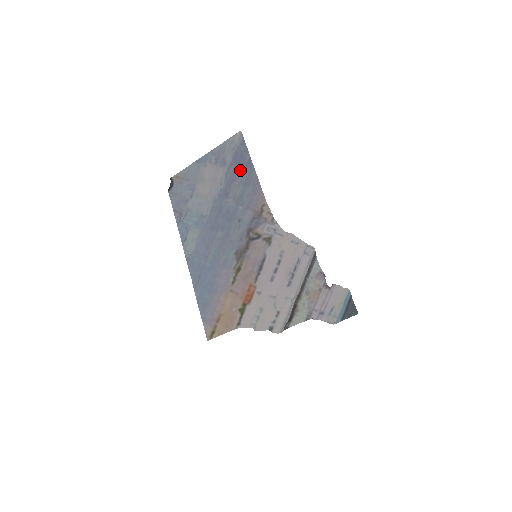
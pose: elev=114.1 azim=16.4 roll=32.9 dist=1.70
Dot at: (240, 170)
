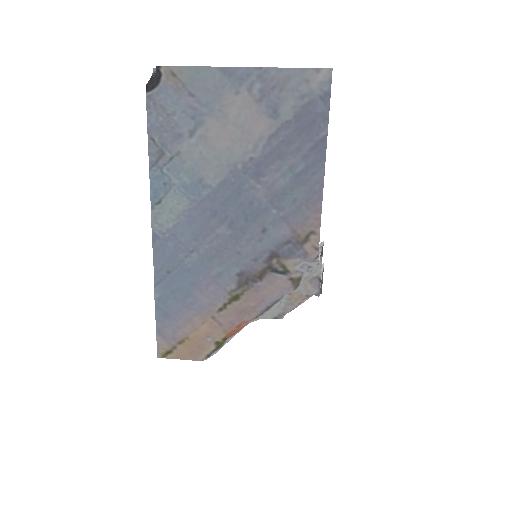
Dot at: (299, 147)
